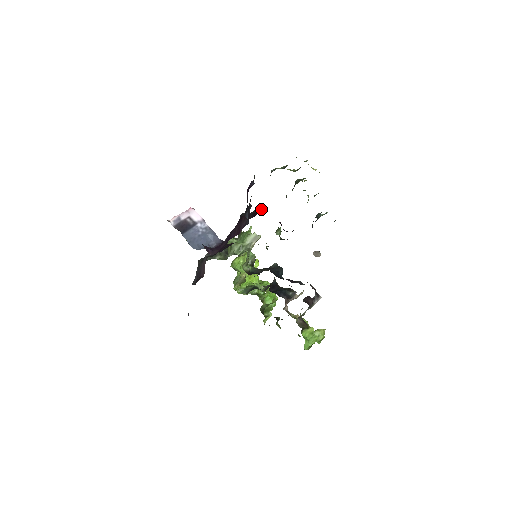
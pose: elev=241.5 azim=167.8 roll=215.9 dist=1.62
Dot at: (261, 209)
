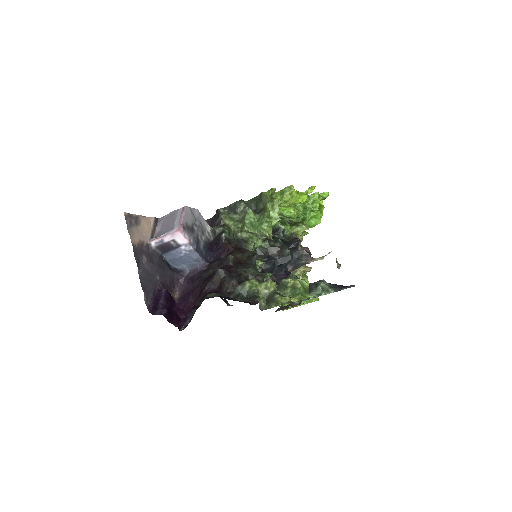
Dot at: (227, 290)
